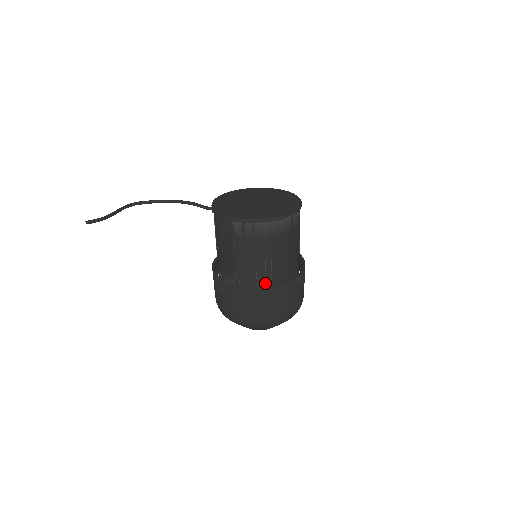
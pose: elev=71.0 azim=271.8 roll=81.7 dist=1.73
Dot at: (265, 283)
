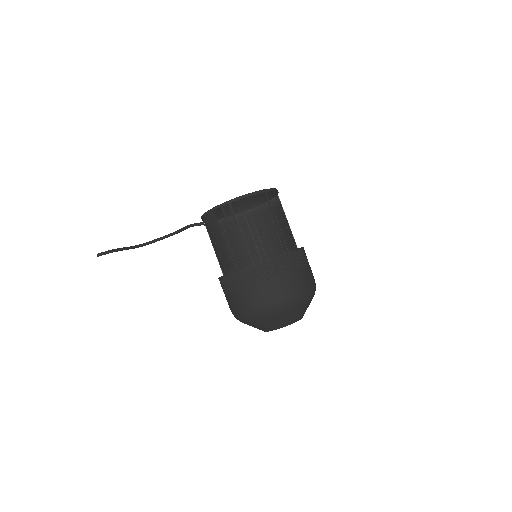
Dot at: occluded
